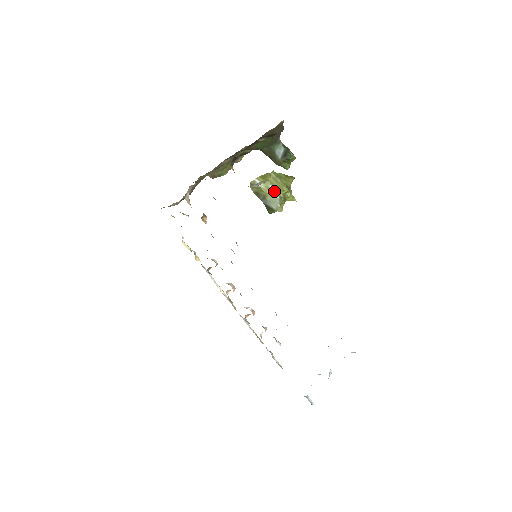
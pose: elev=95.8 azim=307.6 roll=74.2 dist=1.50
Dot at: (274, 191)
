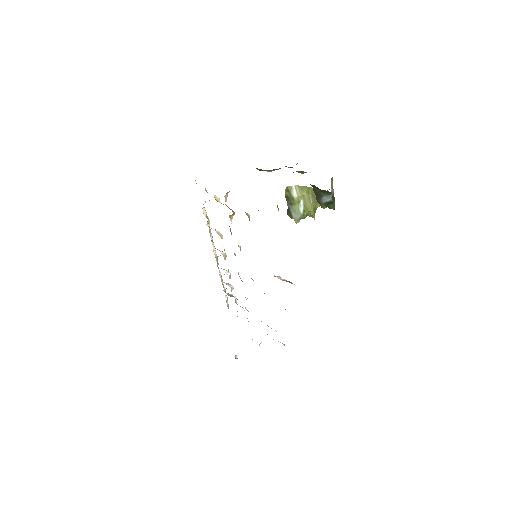
Dot at: (302, 207)
